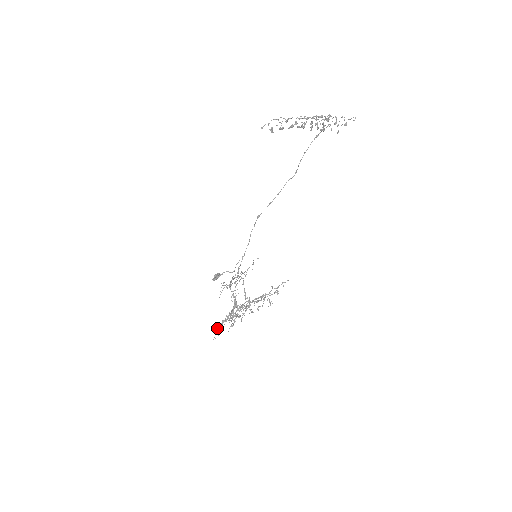
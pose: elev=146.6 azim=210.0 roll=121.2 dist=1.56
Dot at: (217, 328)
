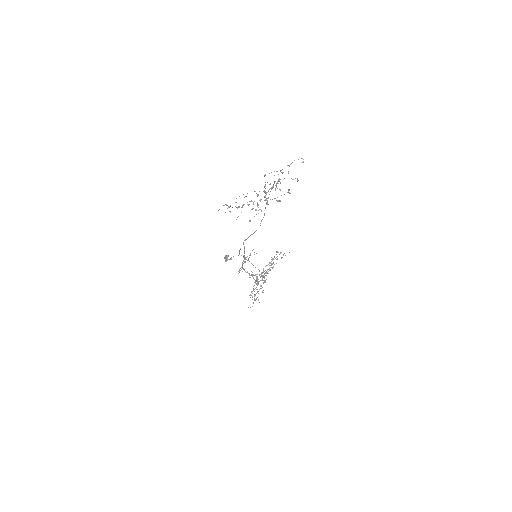
Dot at: occluded
